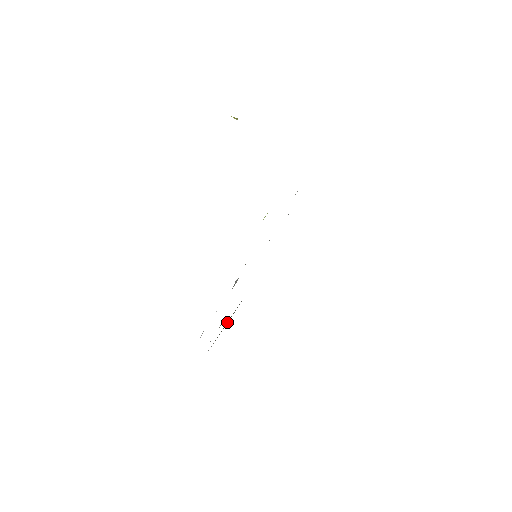
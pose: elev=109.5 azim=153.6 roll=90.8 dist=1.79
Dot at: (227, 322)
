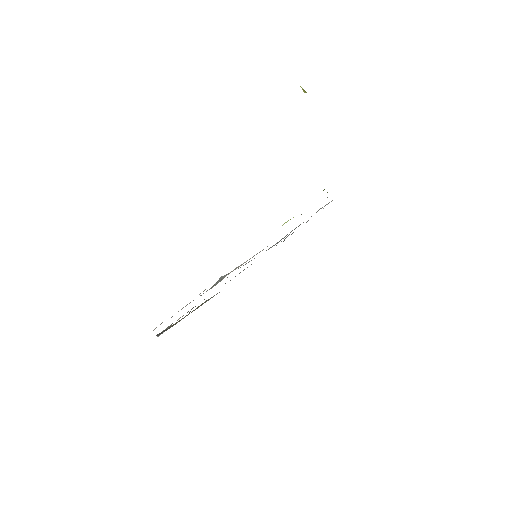
Dot at: occluded
